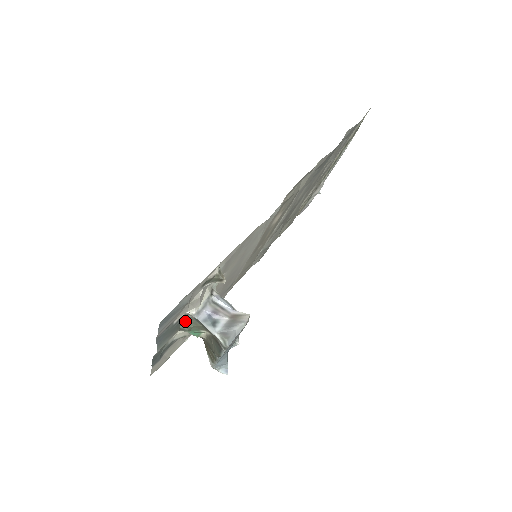
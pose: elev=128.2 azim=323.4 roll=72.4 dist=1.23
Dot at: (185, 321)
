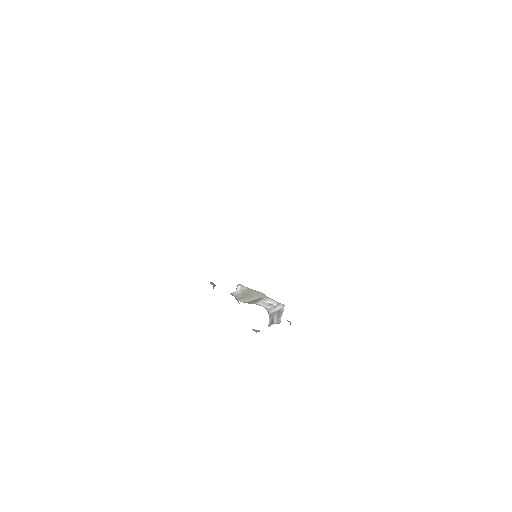
Dot at: occluded
